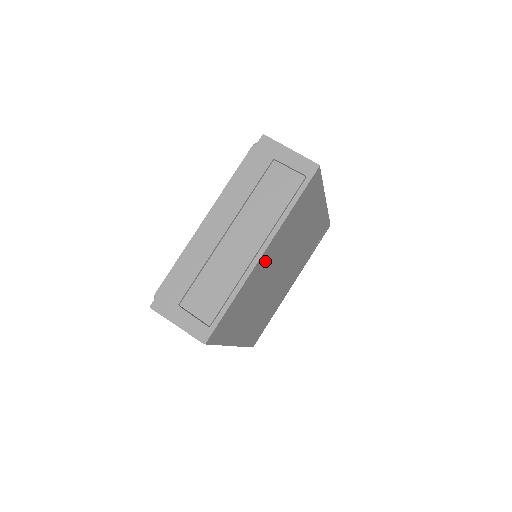
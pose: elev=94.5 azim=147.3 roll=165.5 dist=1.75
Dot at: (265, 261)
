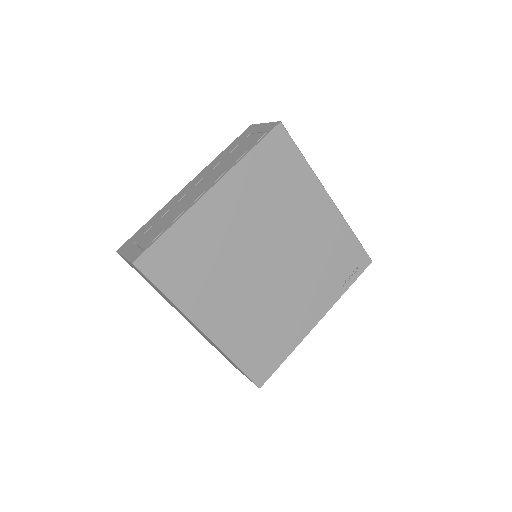
Dot at: (221, 207)
